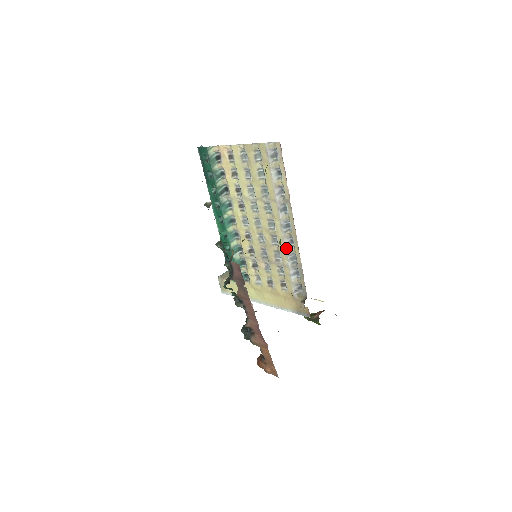
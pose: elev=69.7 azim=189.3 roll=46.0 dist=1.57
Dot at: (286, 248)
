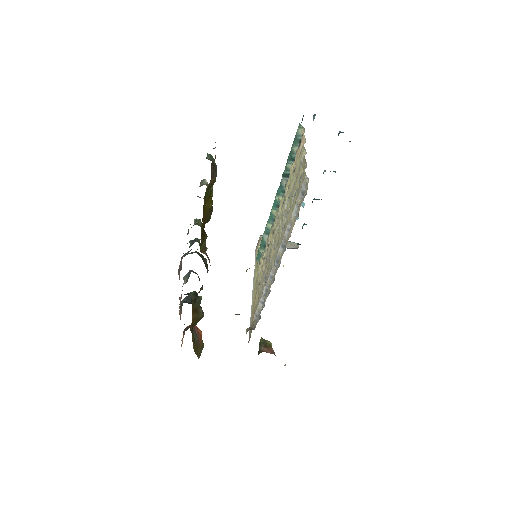
Dot at: (269, 278)
